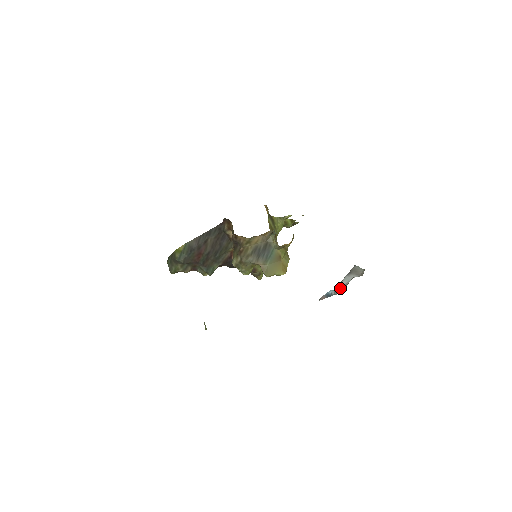
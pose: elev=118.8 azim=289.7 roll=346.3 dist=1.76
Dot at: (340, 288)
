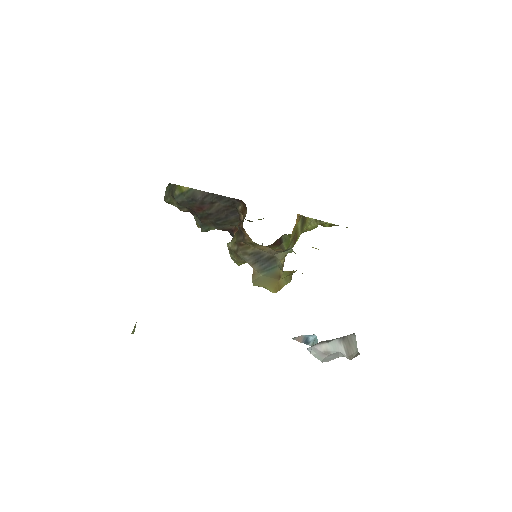
Dot at: (319, 353)
